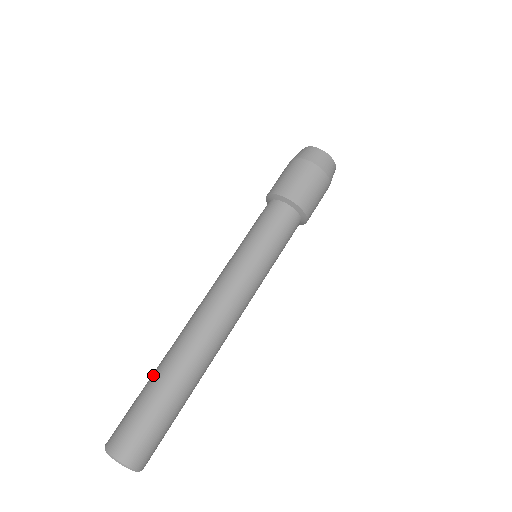
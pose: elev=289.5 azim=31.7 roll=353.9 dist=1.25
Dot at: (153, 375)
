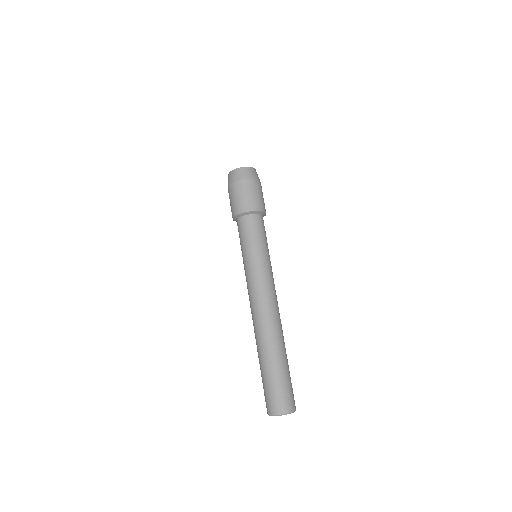
Dot at: (261, 362)
